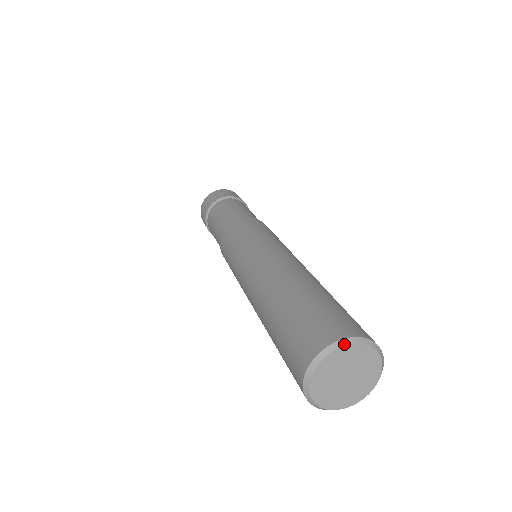
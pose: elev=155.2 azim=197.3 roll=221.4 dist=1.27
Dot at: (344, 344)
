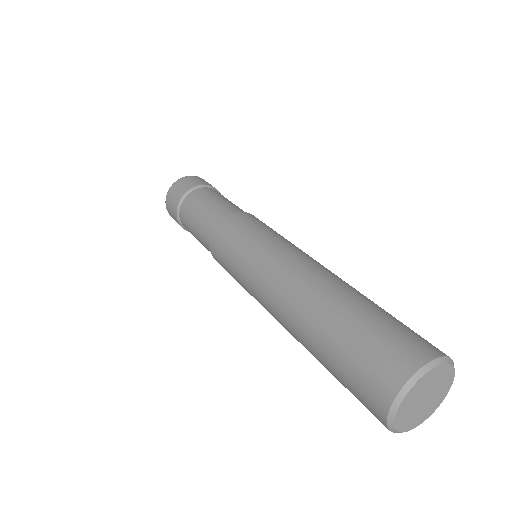
Dot at: (405, 393)
